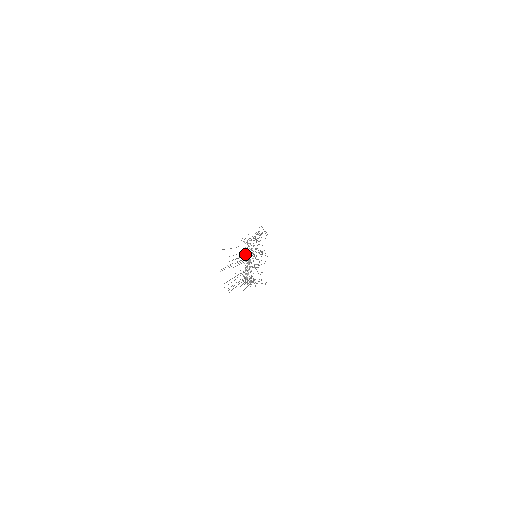
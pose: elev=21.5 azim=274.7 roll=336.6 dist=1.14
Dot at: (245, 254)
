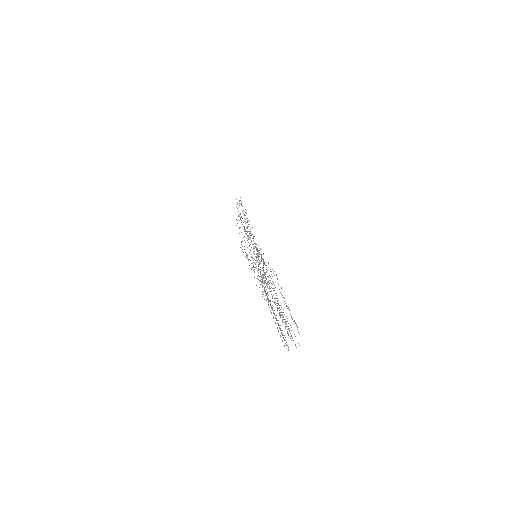
Dot at: (268, 284)
